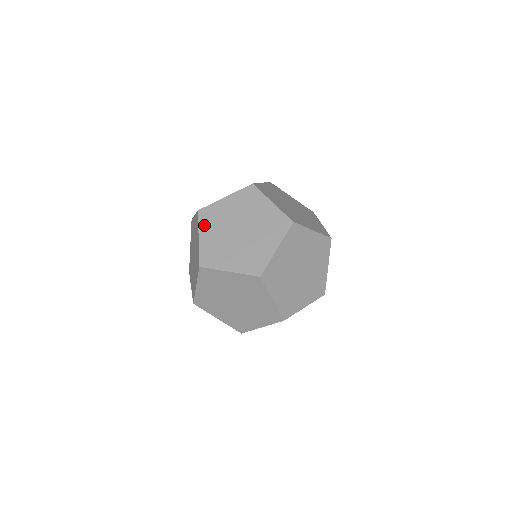
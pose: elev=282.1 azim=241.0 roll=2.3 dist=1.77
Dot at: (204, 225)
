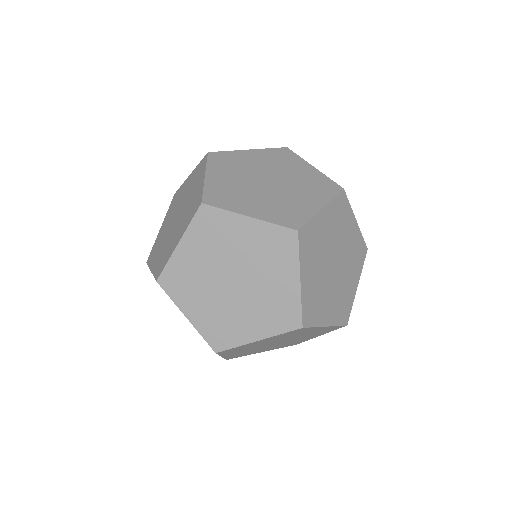
Dot at: occluded
